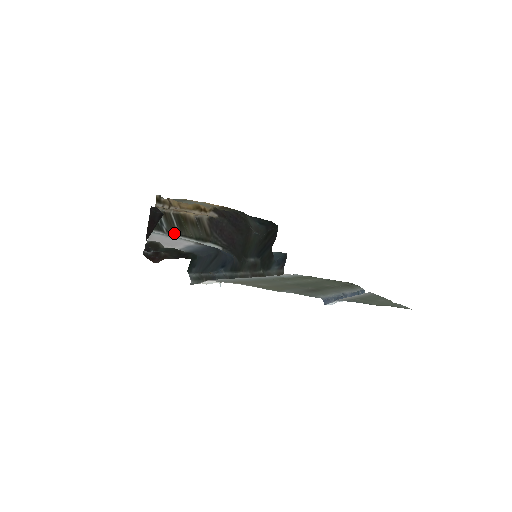
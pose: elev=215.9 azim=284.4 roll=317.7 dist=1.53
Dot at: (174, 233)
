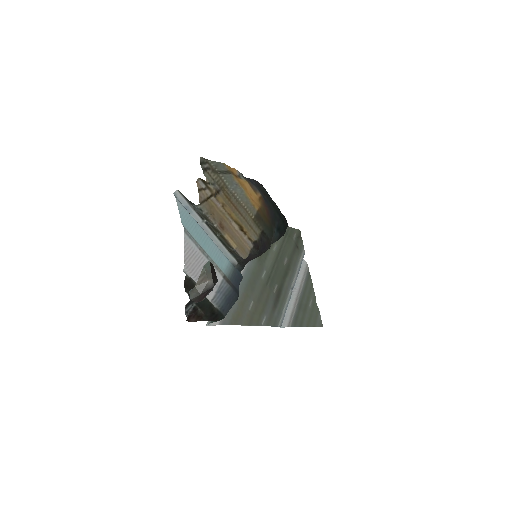
Dot at: (201, 215)
